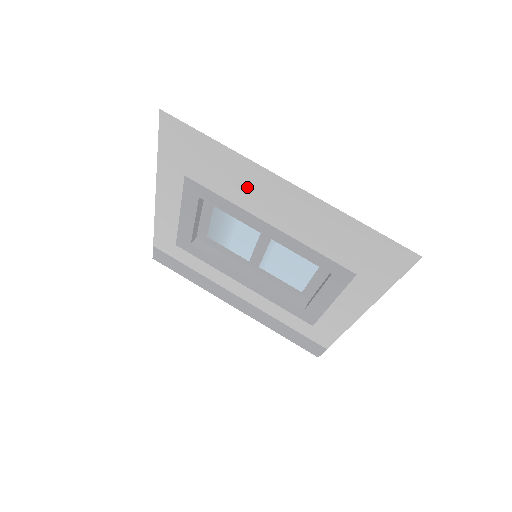
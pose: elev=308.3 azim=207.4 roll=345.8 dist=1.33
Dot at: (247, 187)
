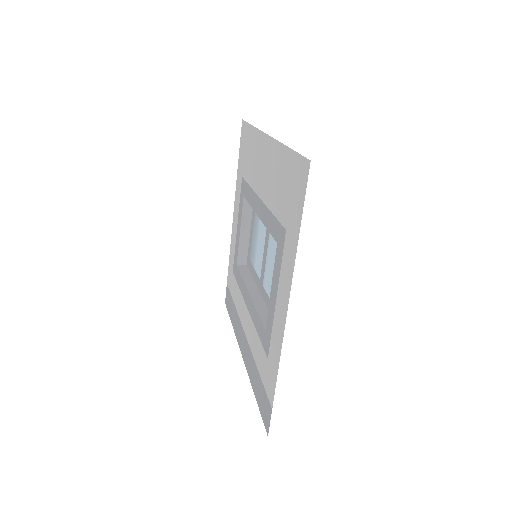
Dot at: (257, 162)
